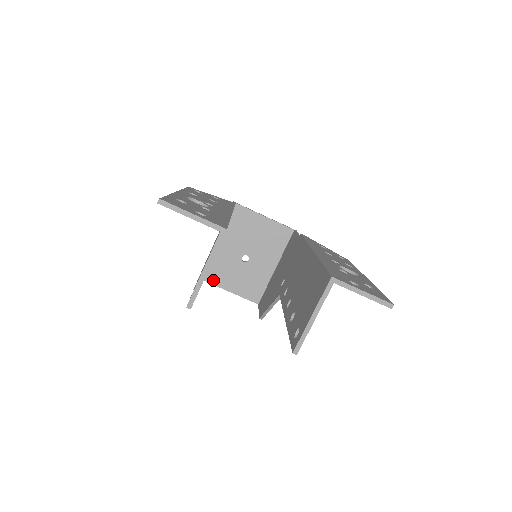
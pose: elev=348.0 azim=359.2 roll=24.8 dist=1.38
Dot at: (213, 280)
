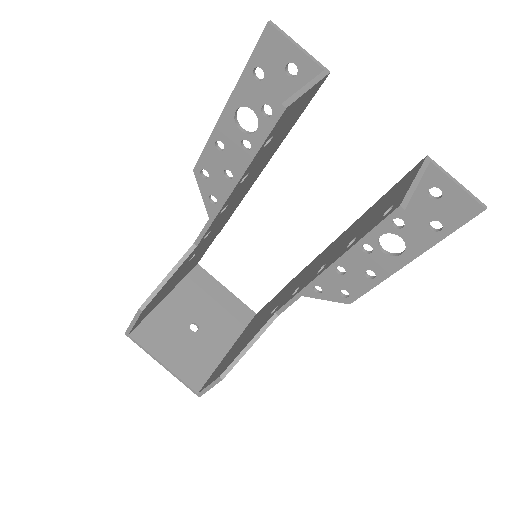
Dot at: (145, 341)
